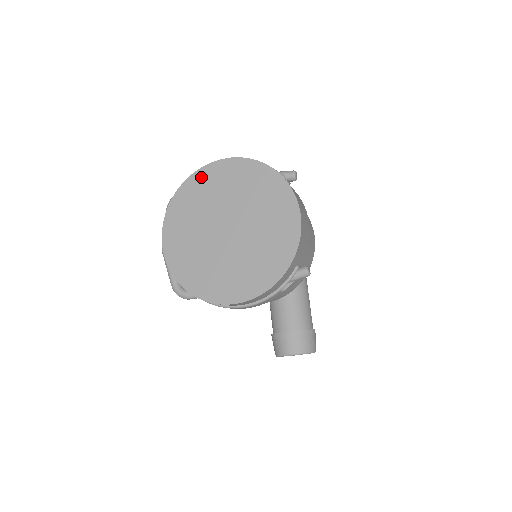
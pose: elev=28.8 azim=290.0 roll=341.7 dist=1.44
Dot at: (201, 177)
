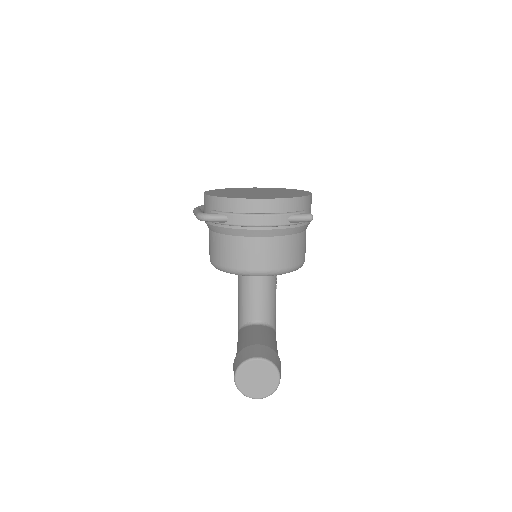
Dot at: (242, 188)
